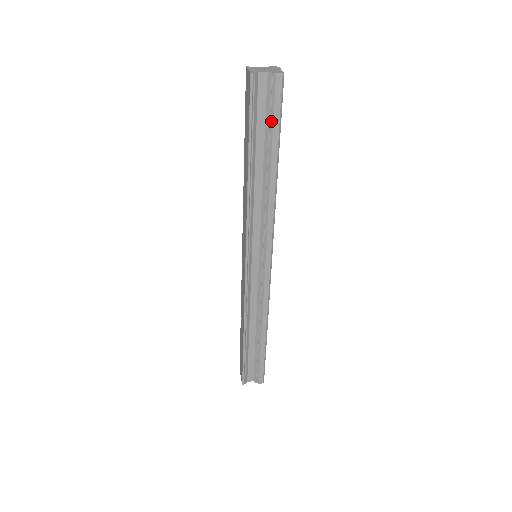
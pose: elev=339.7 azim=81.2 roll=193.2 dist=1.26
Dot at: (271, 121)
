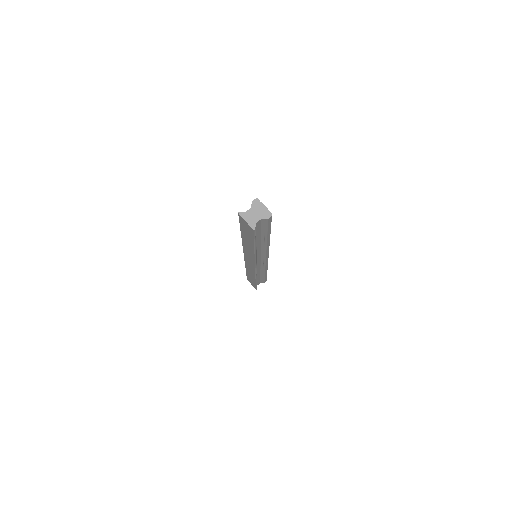
Dot at: (266, 230)
